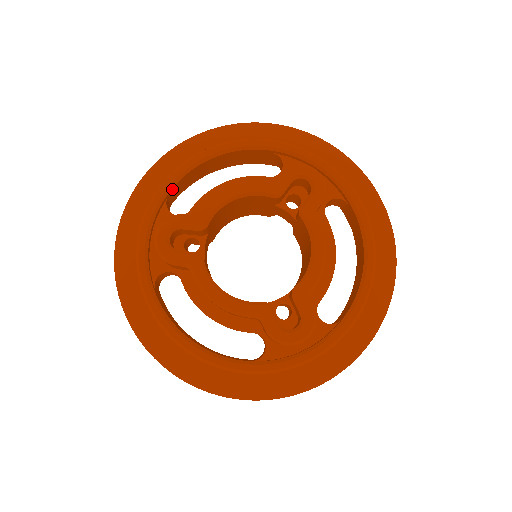
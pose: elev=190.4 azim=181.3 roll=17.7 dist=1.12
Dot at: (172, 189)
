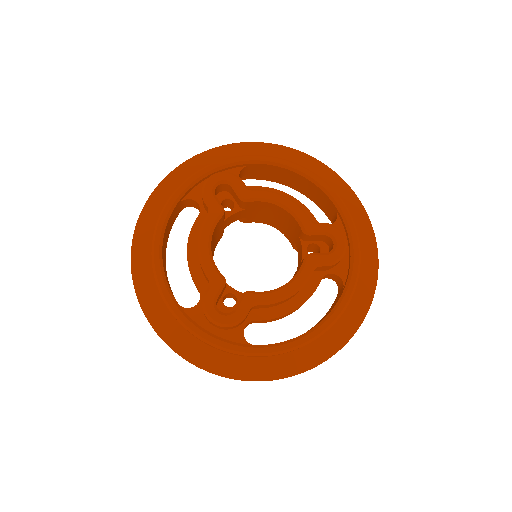
Dot at: (256, 164)
